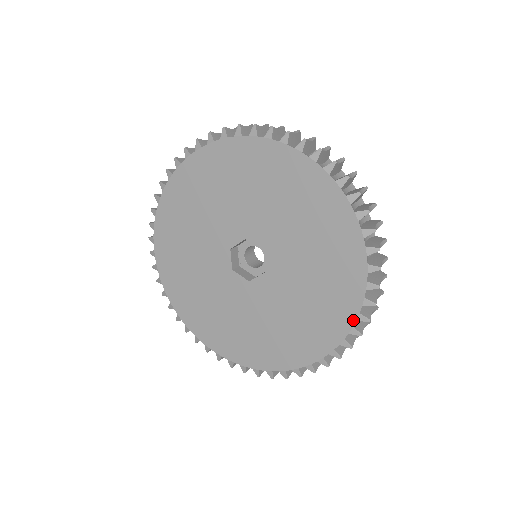
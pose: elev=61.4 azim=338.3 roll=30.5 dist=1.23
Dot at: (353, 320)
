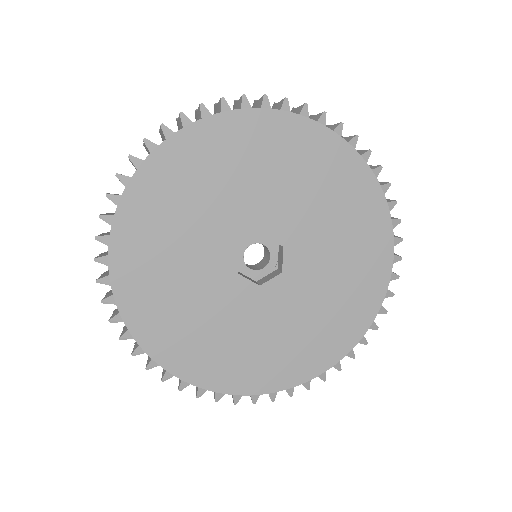
Dot at: (375, 314)
